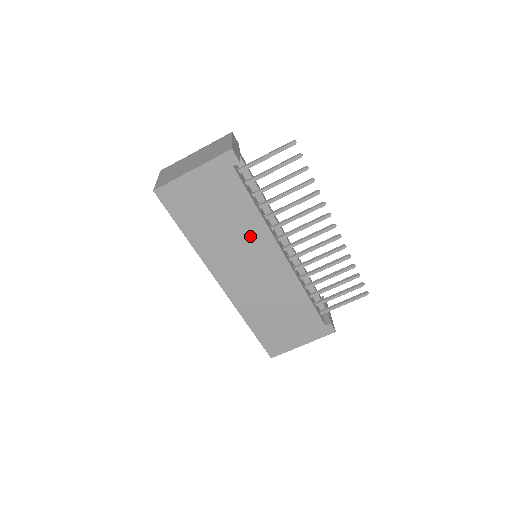
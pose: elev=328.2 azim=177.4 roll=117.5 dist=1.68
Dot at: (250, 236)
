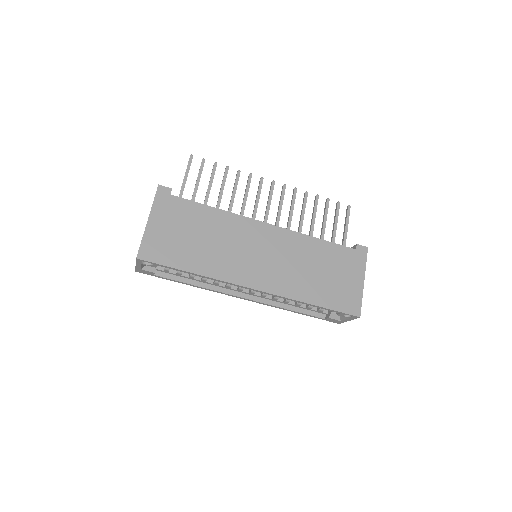
Dot at: (231, 231)
